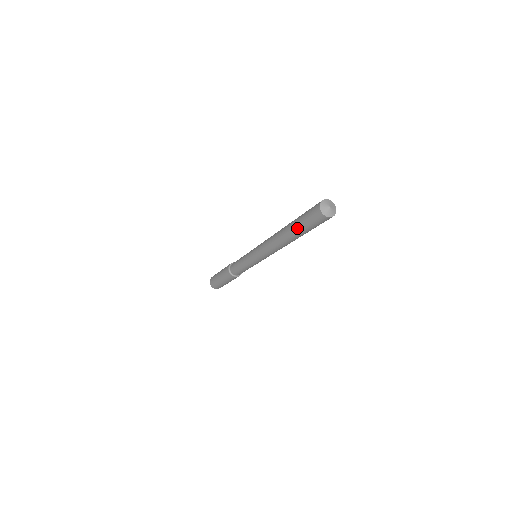
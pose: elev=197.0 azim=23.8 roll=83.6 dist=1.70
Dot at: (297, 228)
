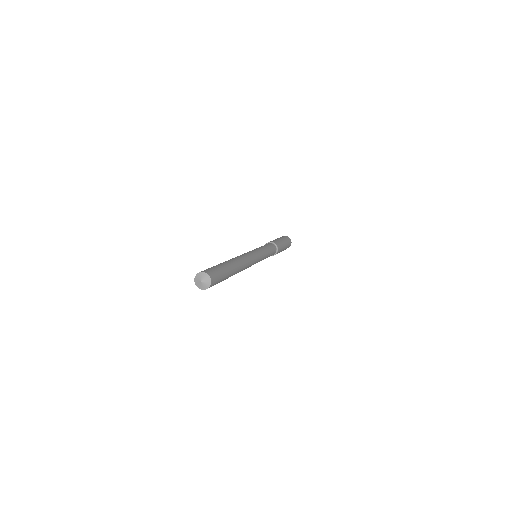
Dot at: occluded
